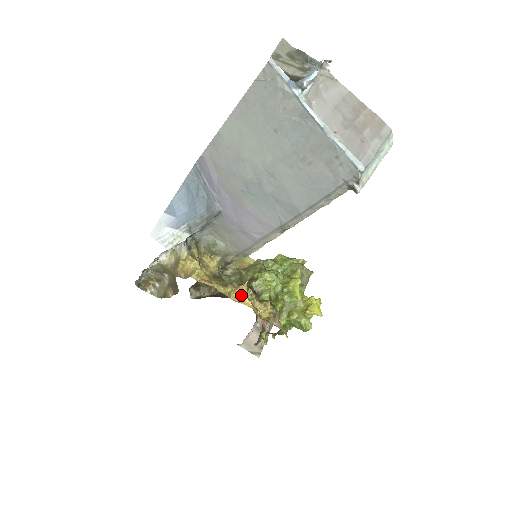
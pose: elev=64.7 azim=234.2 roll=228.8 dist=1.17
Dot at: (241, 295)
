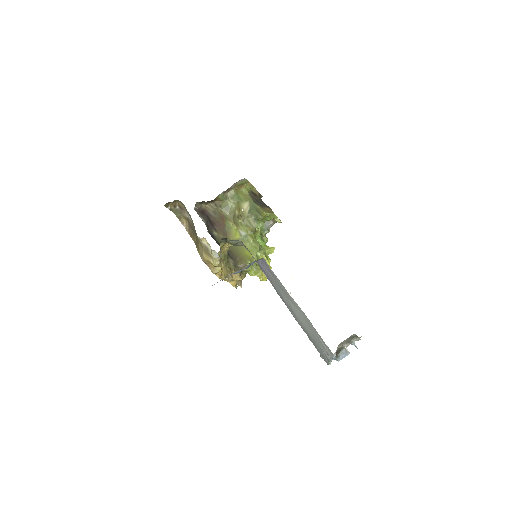
Dot at: occluded
